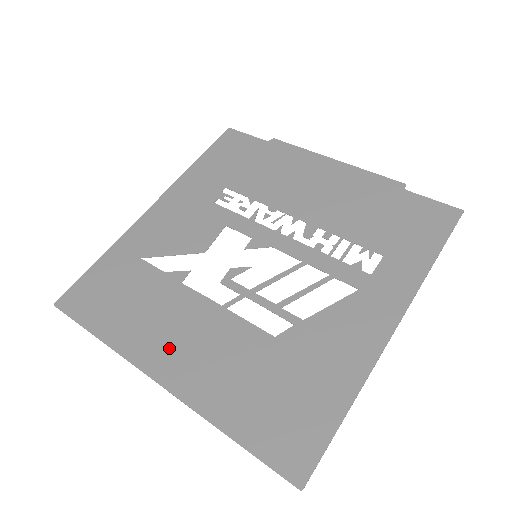
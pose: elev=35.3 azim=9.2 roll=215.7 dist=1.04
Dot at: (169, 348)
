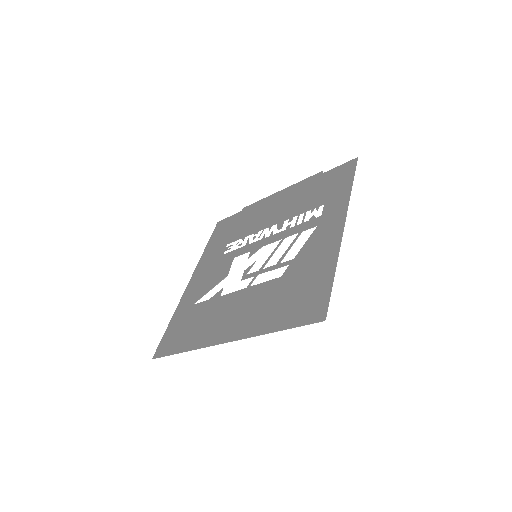
Dot at: (225, 325)
